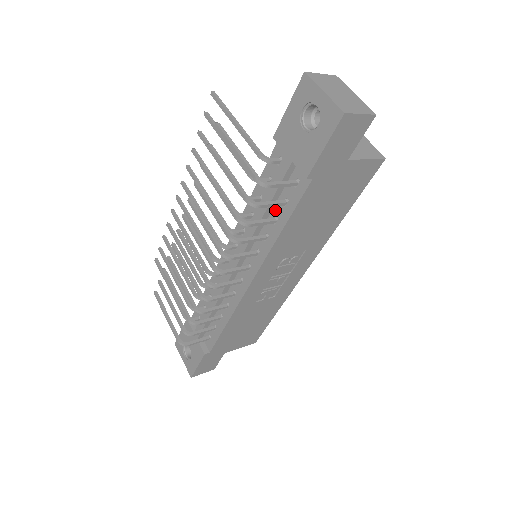
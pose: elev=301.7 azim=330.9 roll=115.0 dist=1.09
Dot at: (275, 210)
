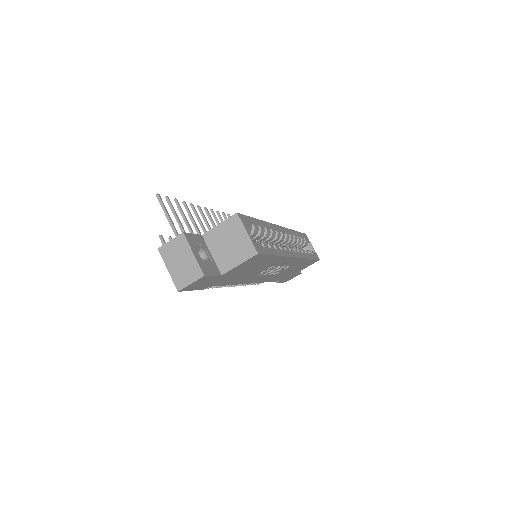
Dot at: occluded
